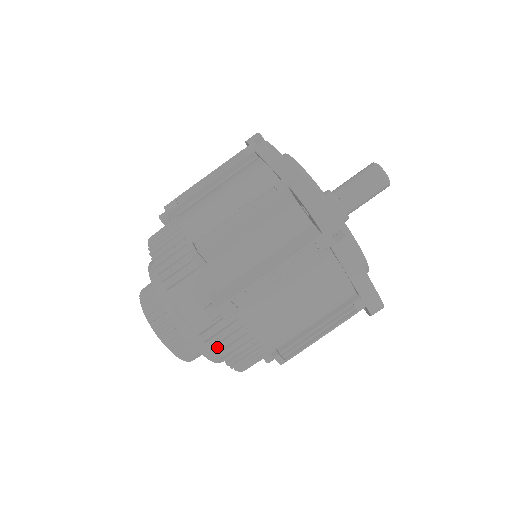
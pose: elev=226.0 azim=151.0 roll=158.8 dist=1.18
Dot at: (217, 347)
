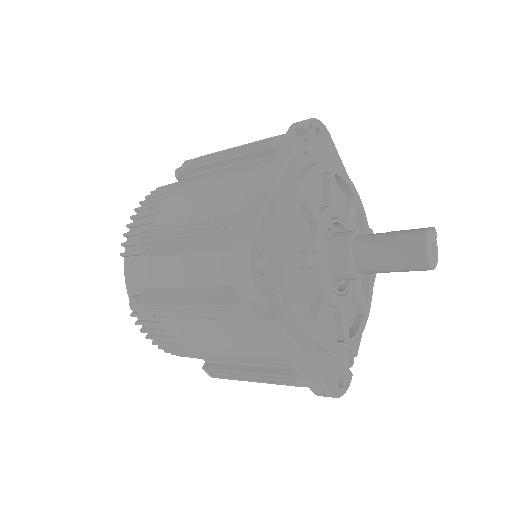
Dot at: (145, 332)
